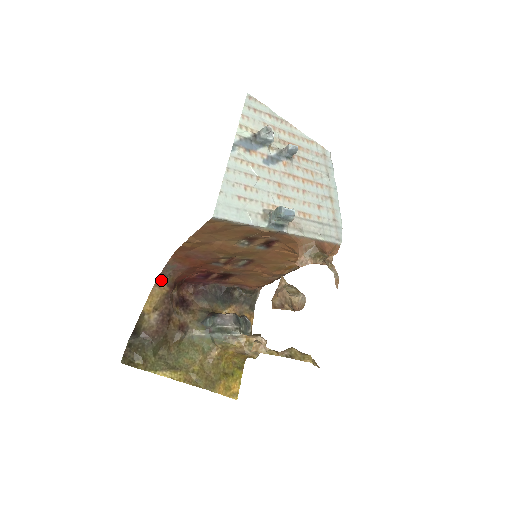
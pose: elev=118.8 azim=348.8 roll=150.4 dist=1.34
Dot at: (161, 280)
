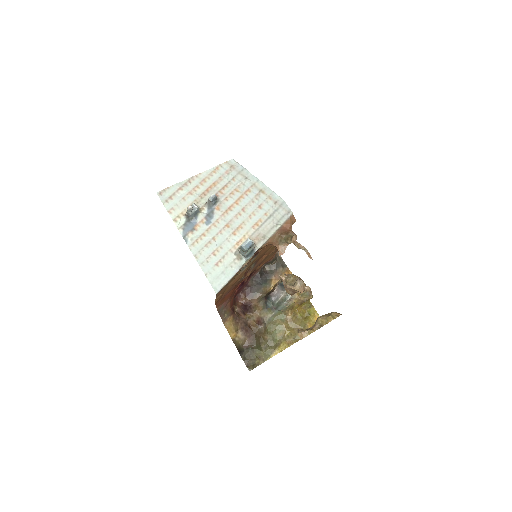
Dot at: (224, 318)
